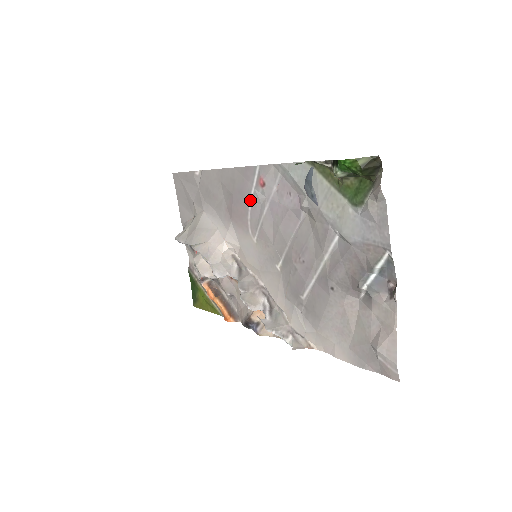
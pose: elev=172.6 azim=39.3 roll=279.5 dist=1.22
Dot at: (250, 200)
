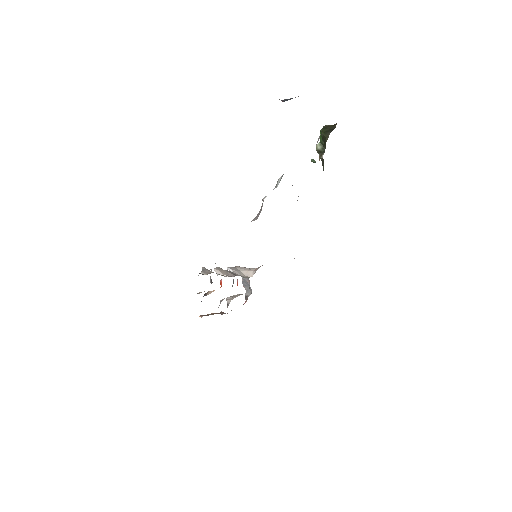
Dot at: occluded
